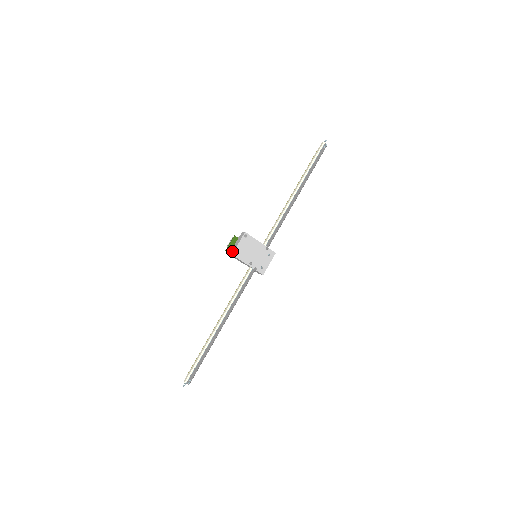
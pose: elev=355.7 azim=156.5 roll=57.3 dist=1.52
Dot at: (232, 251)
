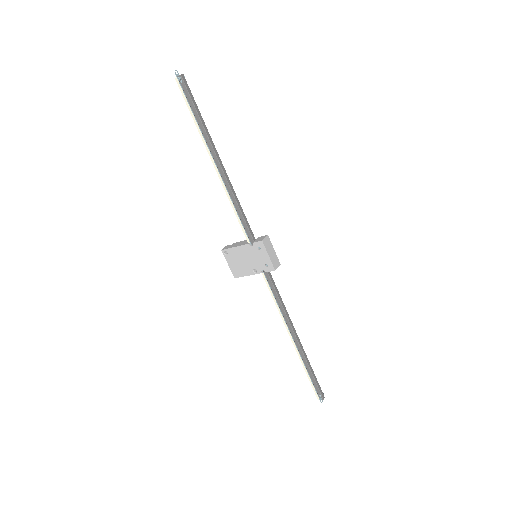
Dot at: (234, 273)
